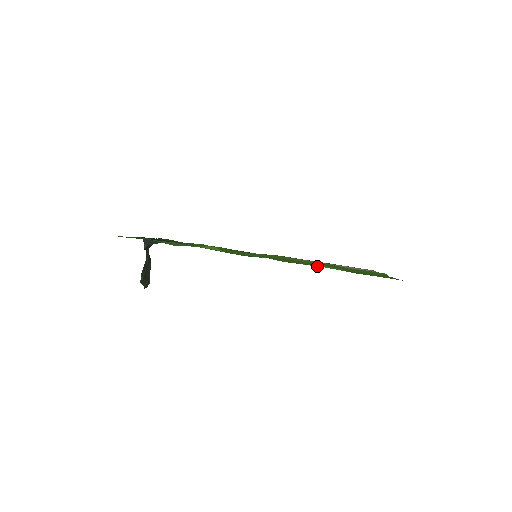
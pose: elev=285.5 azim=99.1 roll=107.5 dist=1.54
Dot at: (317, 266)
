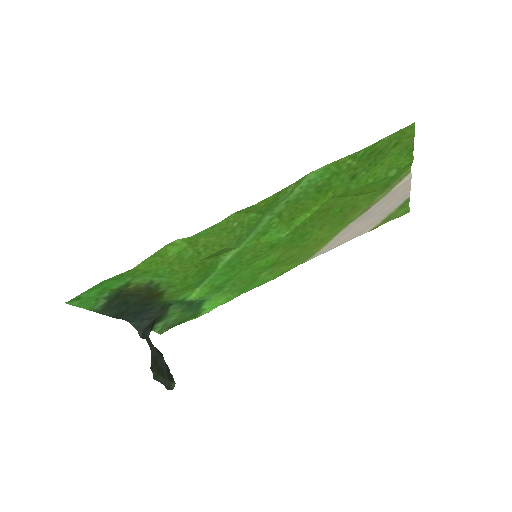
Dot at: (320, 205)
